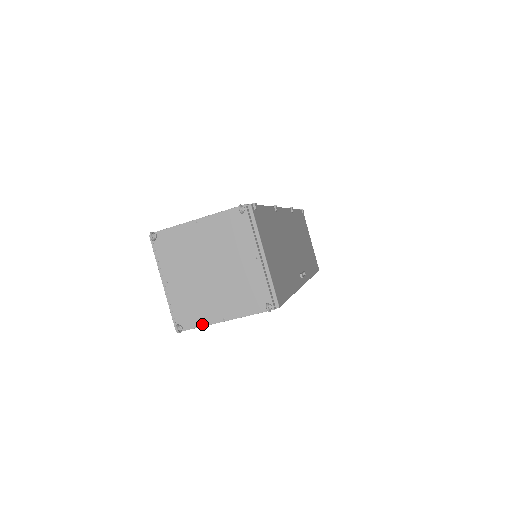
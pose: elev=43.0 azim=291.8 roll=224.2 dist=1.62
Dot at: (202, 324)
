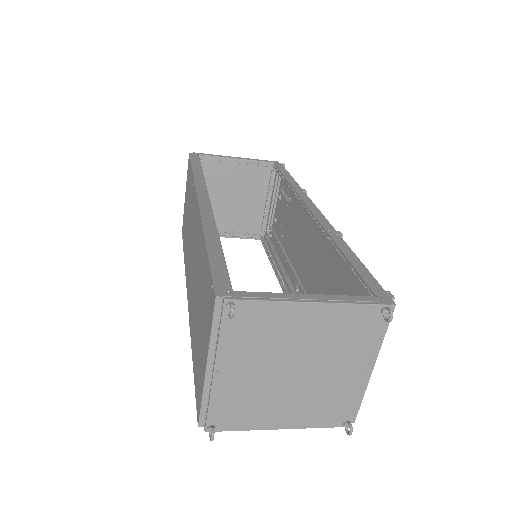
Dot at: (247, 428)
